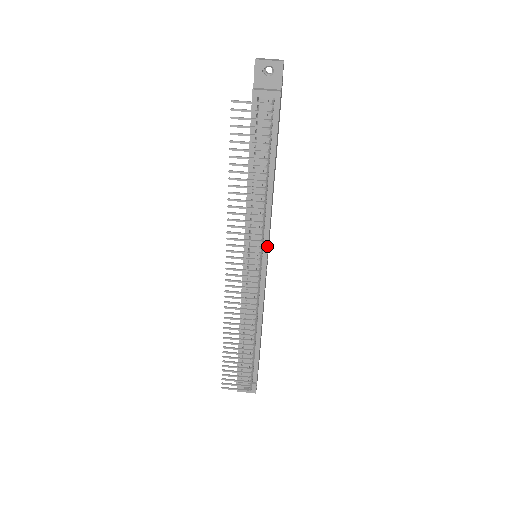
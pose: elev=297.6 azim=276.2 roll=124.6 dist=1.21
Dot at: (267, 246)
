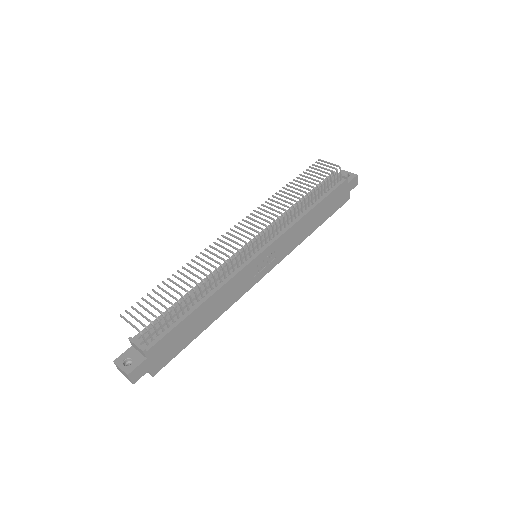
Dot at: (273, 242)
